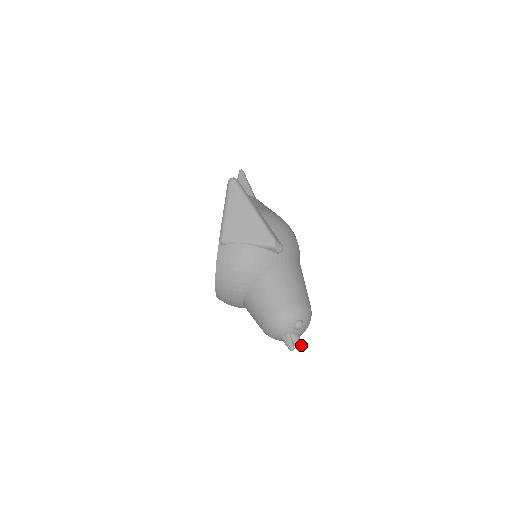
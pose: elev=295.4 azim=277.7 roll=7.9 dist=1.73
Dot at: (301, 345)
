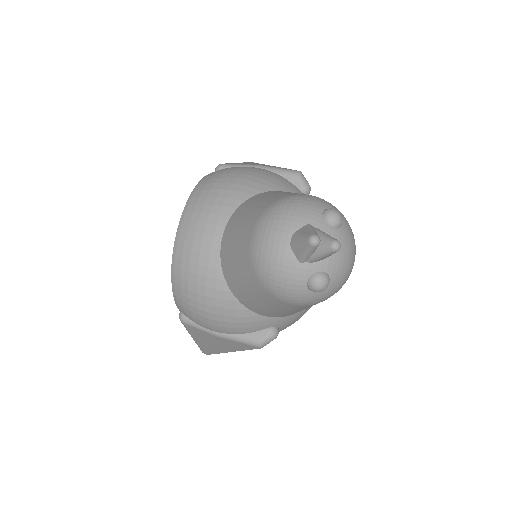
Dot at: (336, 239)
